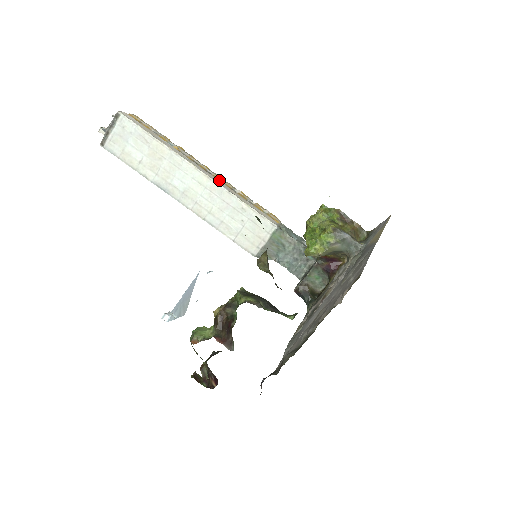
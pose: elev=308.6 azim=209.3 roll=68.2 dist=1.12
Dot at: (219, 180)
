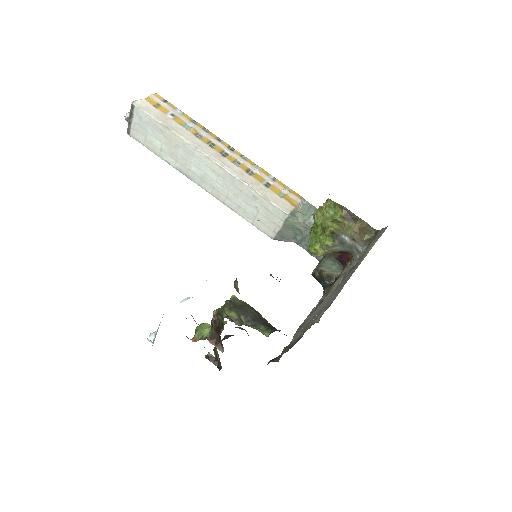
Dot at: (235, 162)
